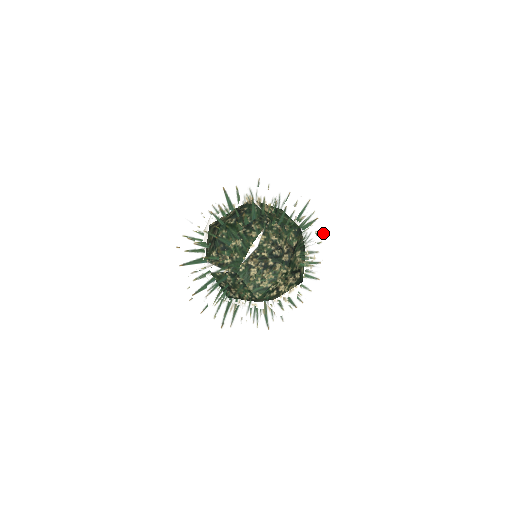
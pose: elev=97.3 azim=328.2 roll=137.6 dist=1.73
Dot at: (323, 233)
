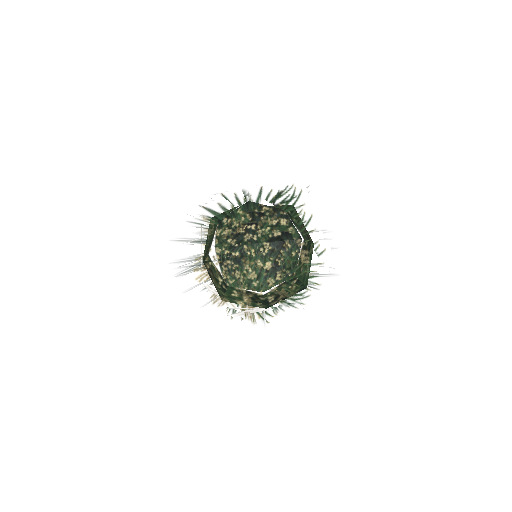
Dot at: occluded
